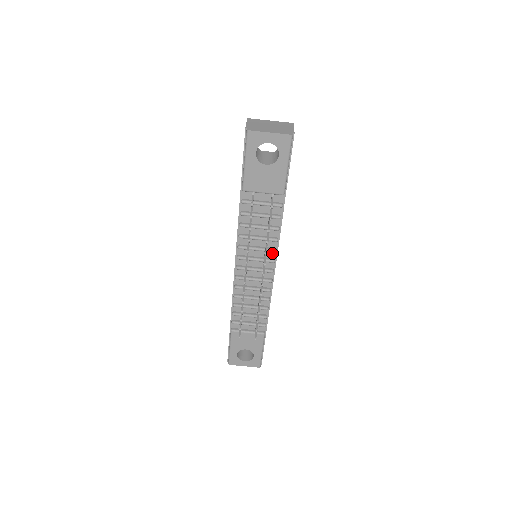
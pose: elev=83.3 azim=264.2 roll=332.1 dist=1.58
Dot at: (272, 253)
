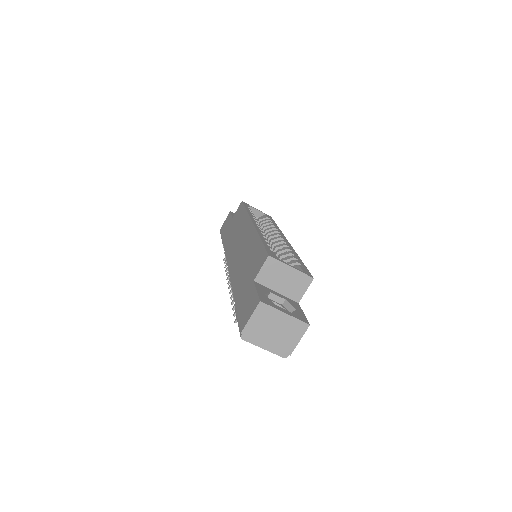
Dot at: occluded
